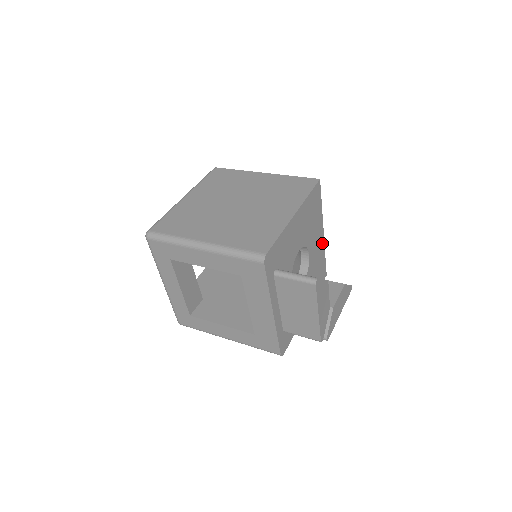
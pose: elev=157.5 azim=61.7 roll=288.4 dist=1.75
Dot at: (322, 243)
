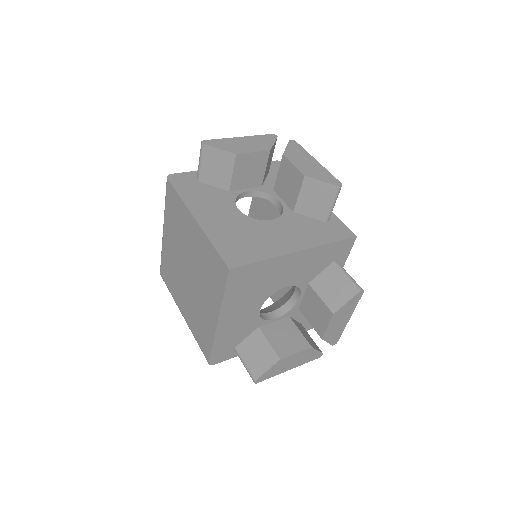
Dot at: (309, 253)
